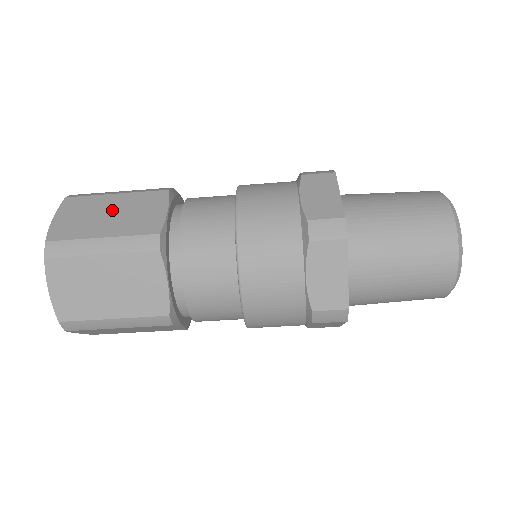
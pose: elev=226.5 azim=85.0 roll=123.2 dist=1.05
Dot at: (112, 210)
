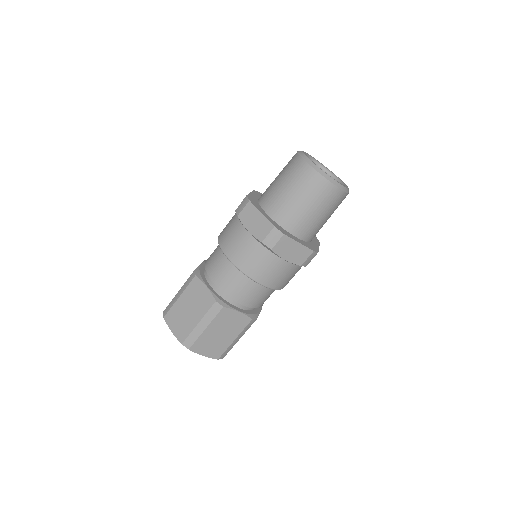
Dot at: (187, 307)
